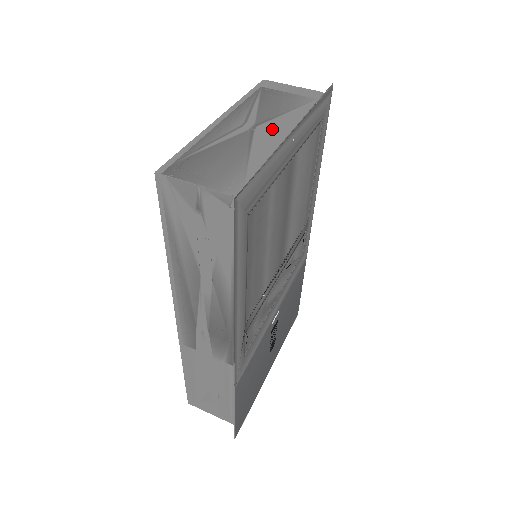
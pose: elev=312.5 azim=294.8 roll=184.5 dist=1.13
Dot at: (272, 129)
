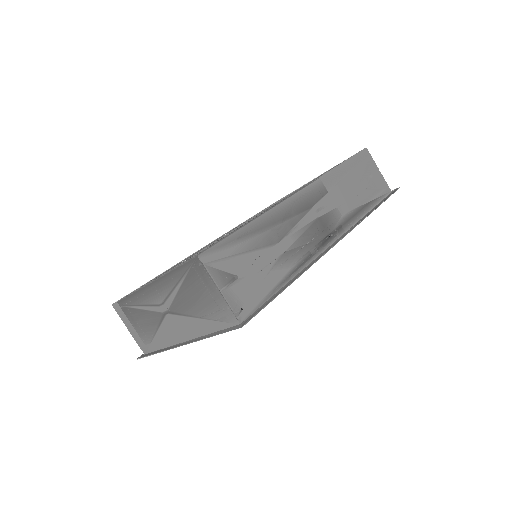
Dot at: (176, 325)
